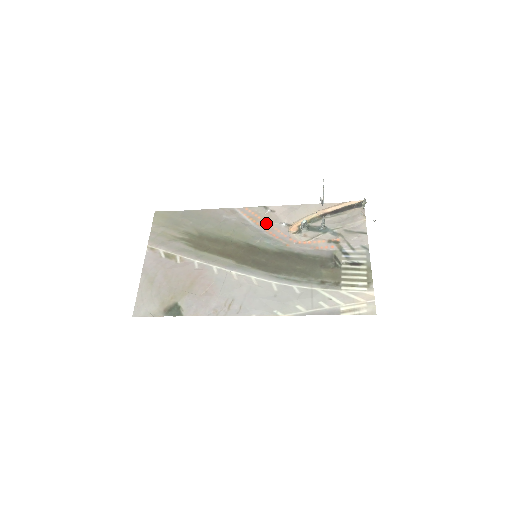
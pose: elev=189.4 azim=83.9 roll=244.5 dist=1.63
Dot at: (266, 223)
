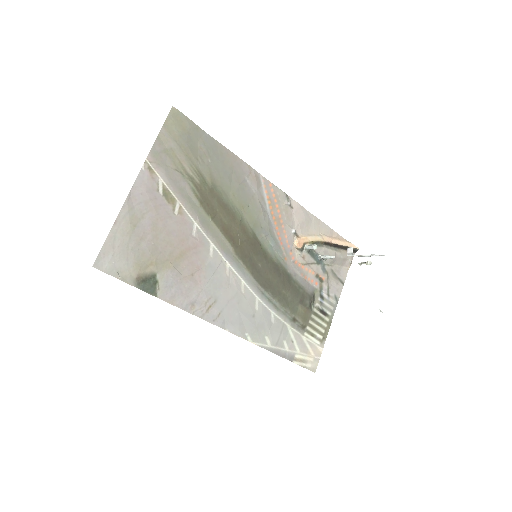
Dot at: (280, 218)
